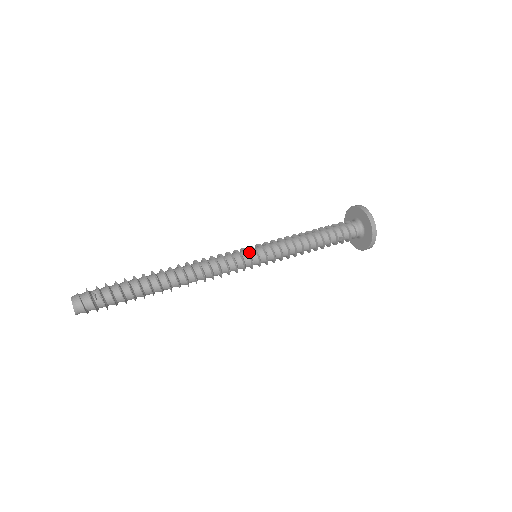
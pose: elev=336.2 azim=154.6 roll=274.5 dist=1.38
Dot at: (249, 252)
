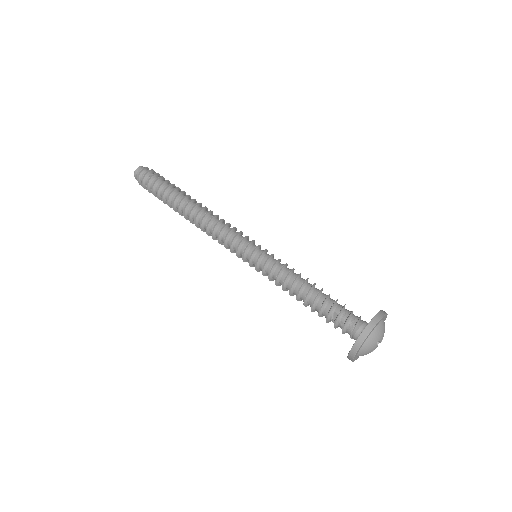
Dot at: (253, 244)
